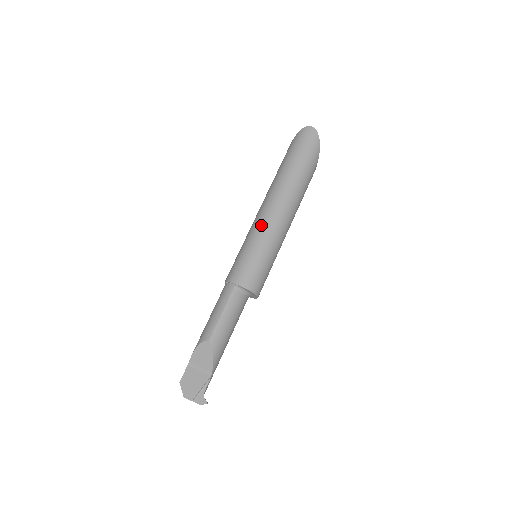
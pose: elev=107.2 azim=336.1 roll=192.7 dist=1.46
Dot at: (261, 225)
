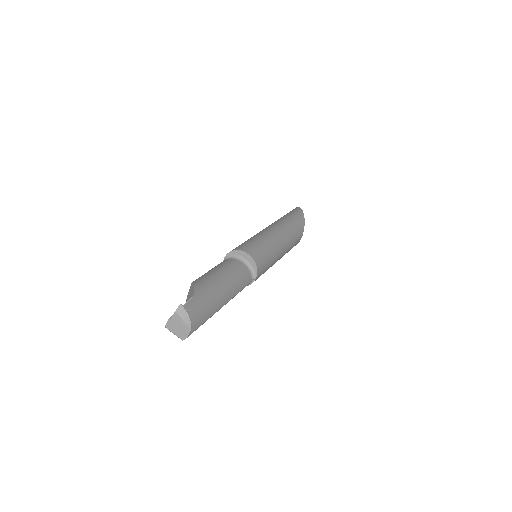
Dot at: occluded
